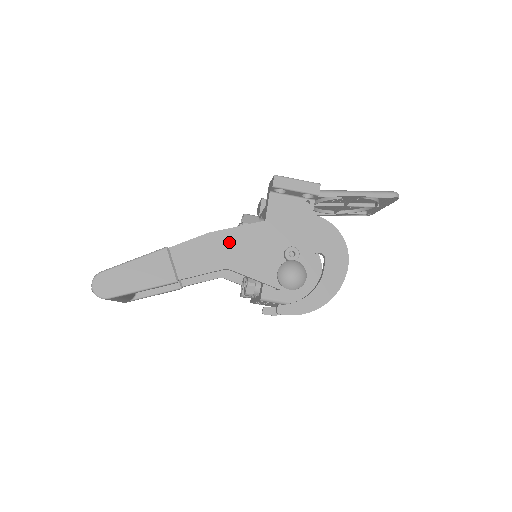
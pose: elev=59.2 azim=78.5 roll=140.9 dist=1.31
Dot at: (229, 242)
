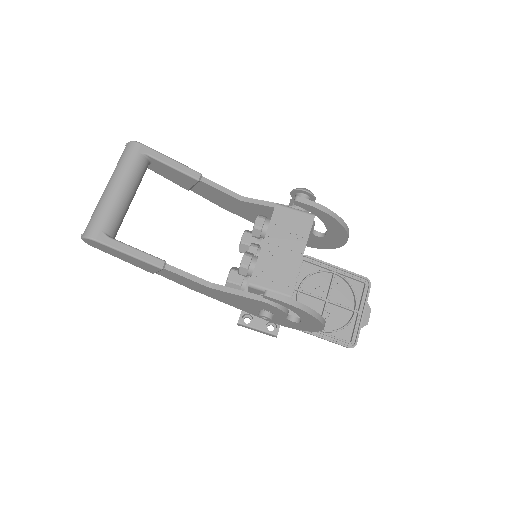
Dot at: occluded
